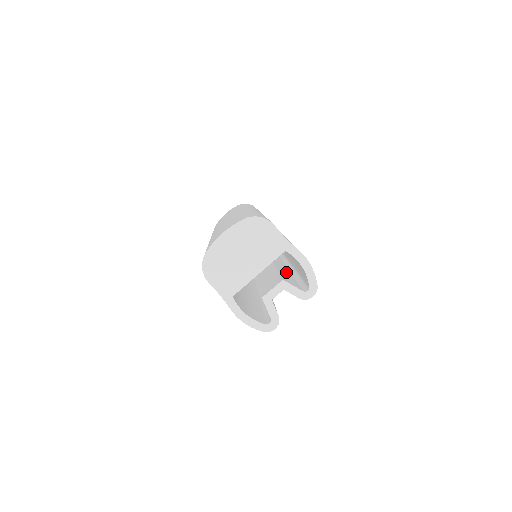
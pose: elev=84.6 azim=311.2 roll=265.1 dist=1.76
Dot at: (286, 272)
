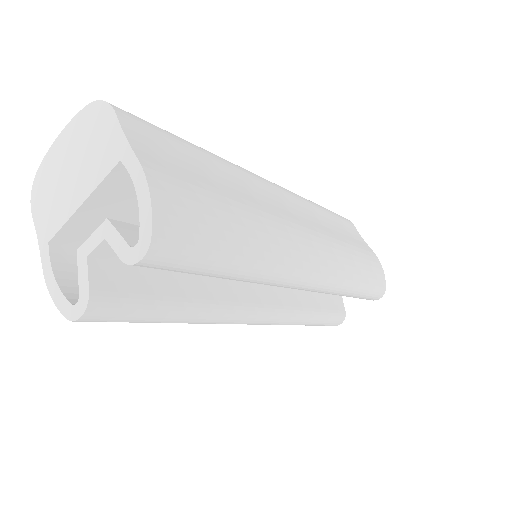
Dot at: occluded
